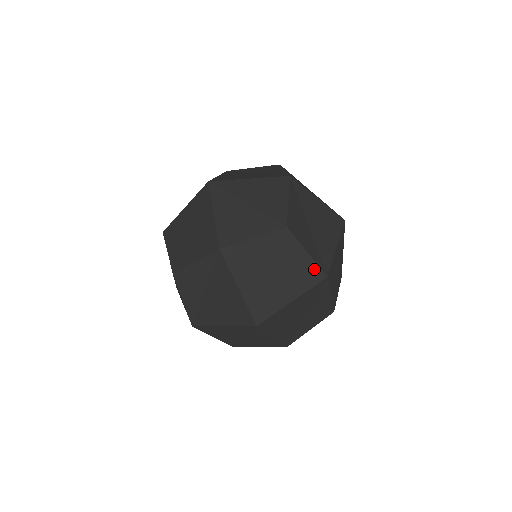
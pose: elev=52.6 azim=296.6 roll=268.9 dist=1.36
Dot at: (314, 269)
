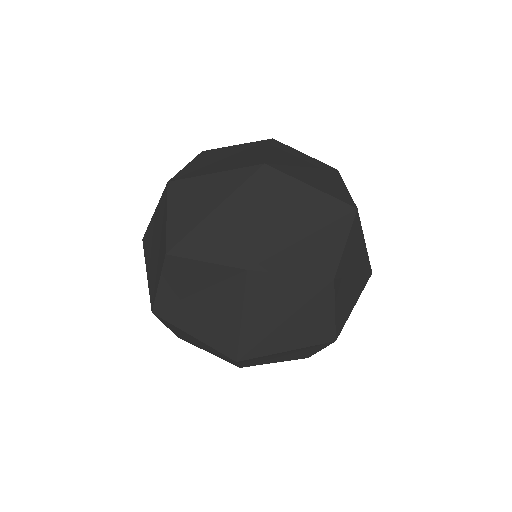
Dot at: (347, 196)
